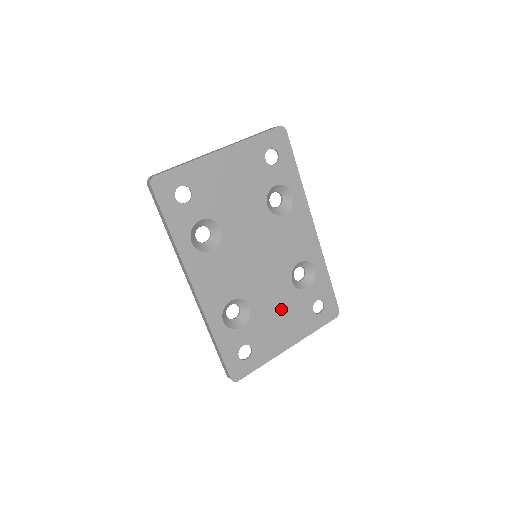
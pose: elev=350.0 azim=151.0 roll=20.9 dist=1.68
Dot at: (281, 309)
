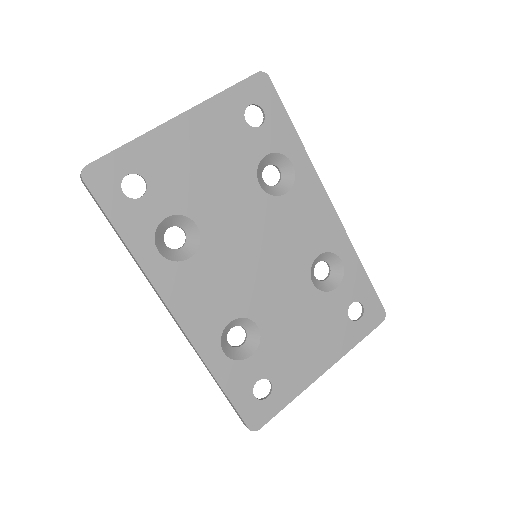
Dot at: (303, 323)
